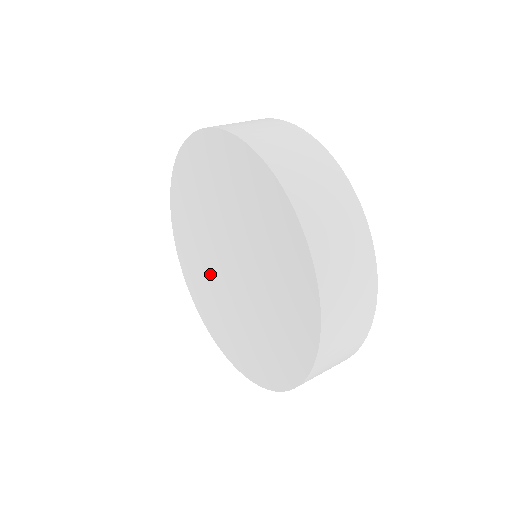
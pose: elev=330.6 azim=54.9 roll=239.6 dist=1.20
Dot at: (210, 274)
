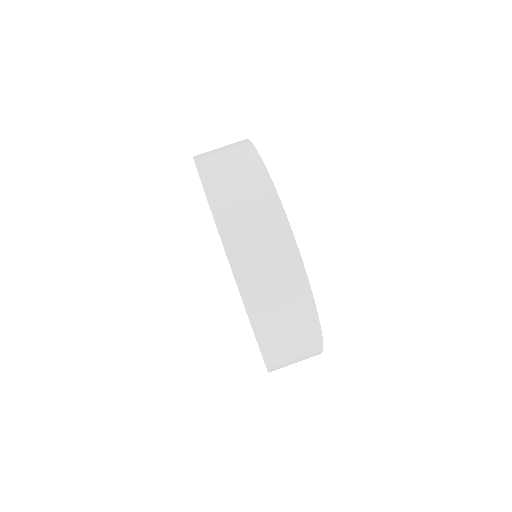
Dot at: occluded
